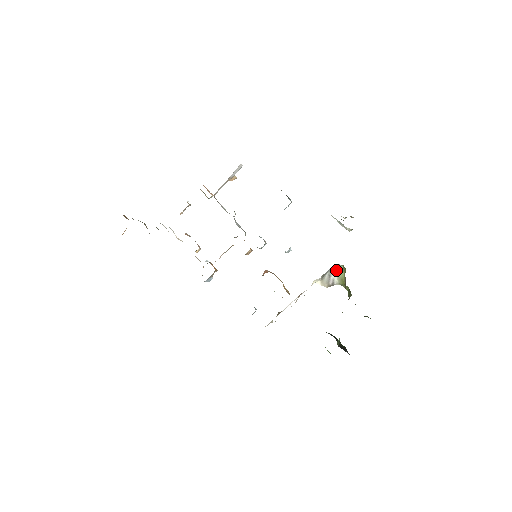
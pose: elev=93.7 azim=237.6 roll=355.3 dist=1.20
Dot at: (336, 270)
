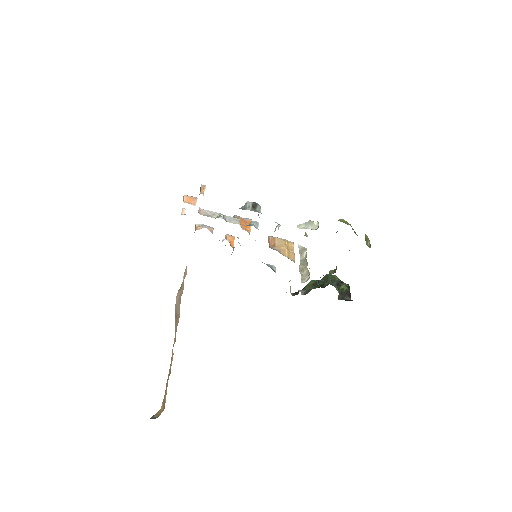
Dot at: occluded
